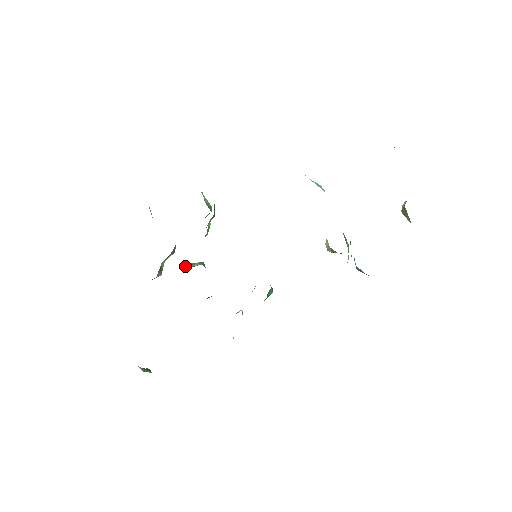
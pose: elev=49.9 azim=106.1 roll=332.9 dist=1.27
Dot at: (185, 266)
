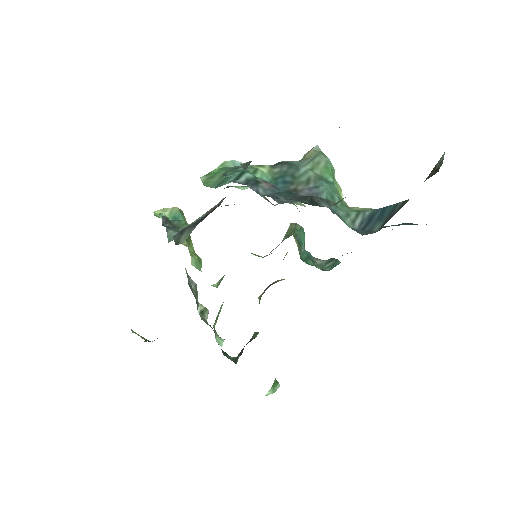
Dot at: (214, 325)
